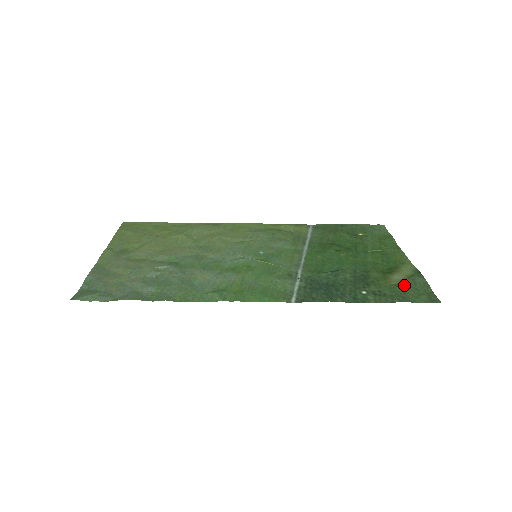
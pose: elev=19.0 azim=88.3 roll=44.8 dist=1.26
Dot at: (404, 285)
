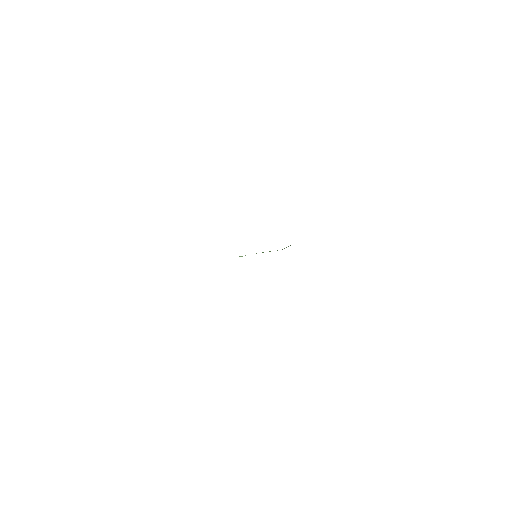
Dot at: occluded
